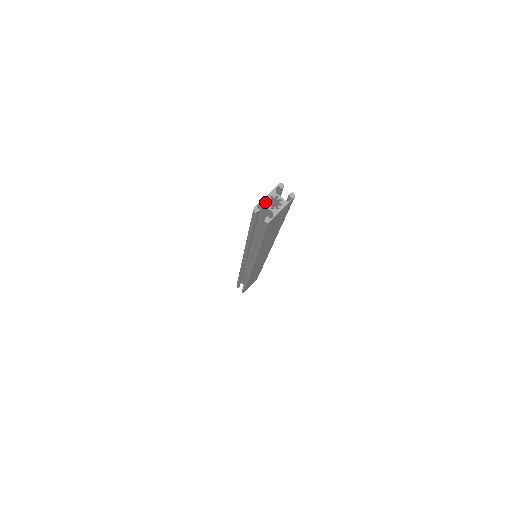
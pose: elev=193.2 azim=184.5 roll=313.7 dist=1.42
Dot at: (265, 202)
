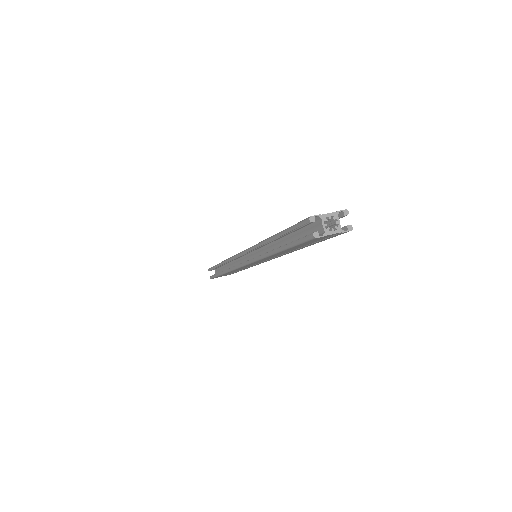
Dot at: (324, 218)
